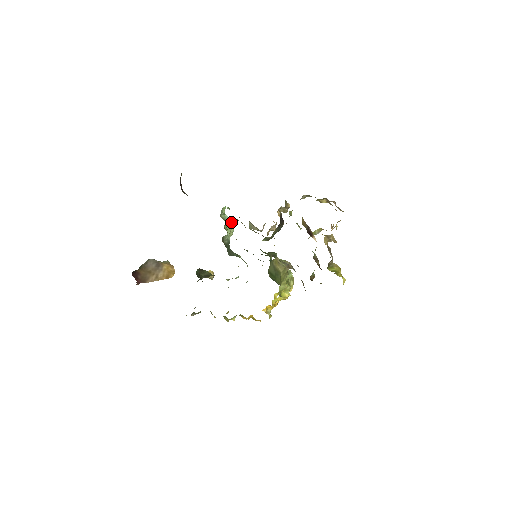
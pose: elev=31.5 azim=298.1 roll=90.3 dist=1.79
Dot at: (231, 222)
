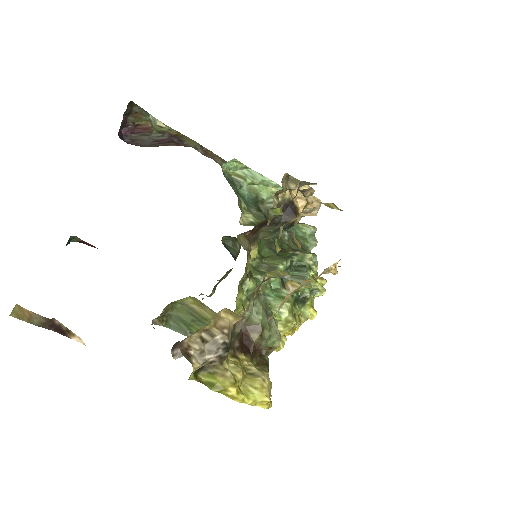
Dot at: (265, 180)
